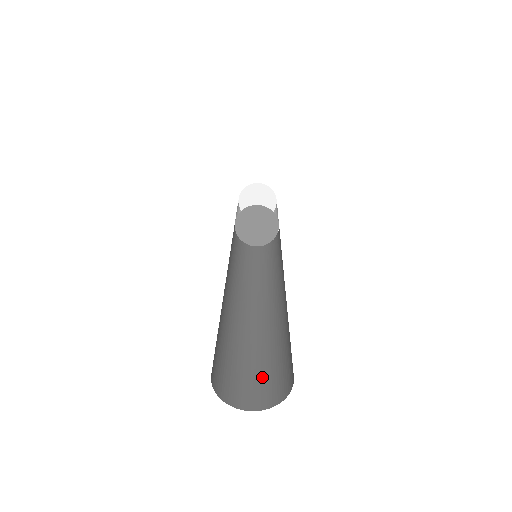
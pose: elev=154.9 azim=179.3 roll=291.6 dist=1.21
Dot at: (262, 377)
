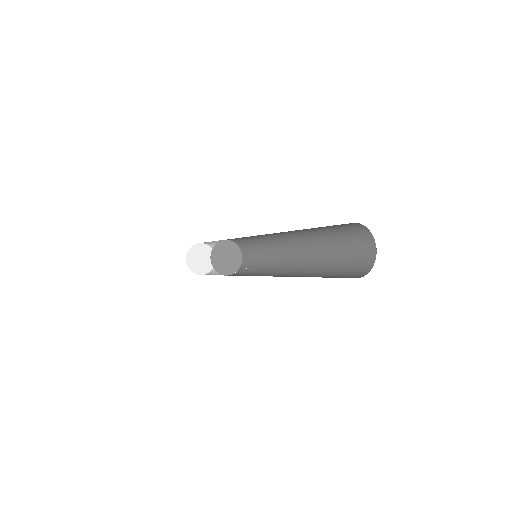
Dot at: occluded
